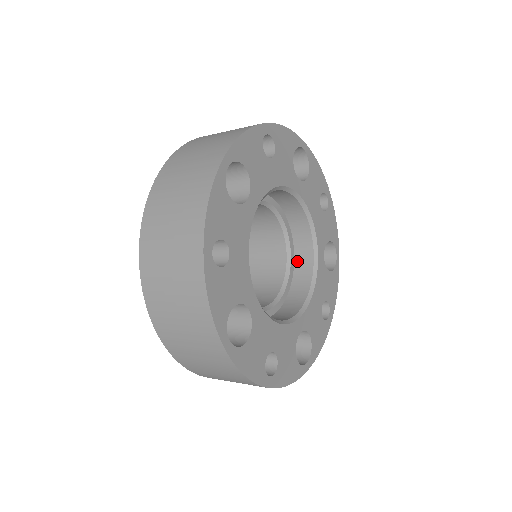
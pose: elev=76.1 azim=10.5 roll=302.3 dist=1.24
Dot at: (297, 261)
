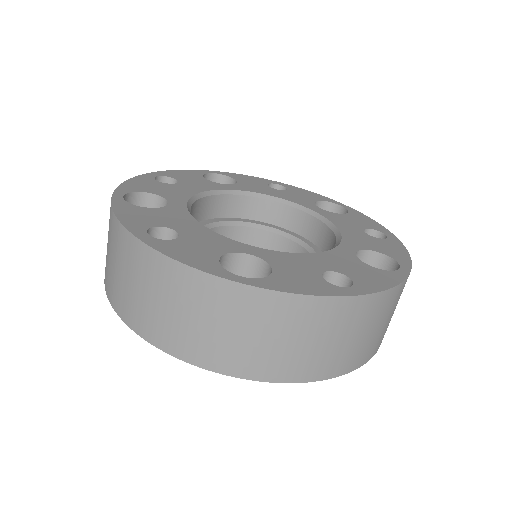
Dot at: (307, 235)
